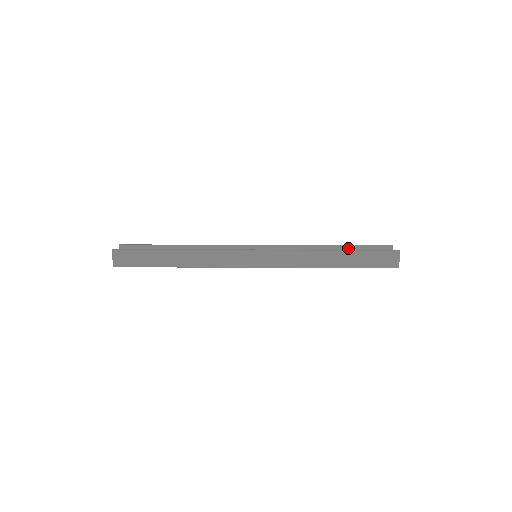
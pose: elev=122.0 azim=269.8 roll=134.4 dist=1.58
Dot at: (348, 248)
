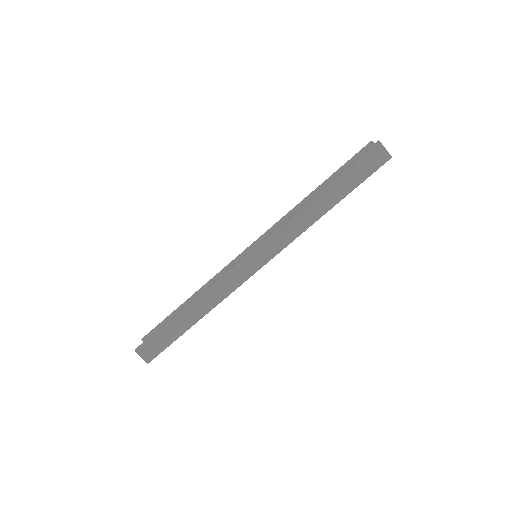
Dot at: (332, 179)
